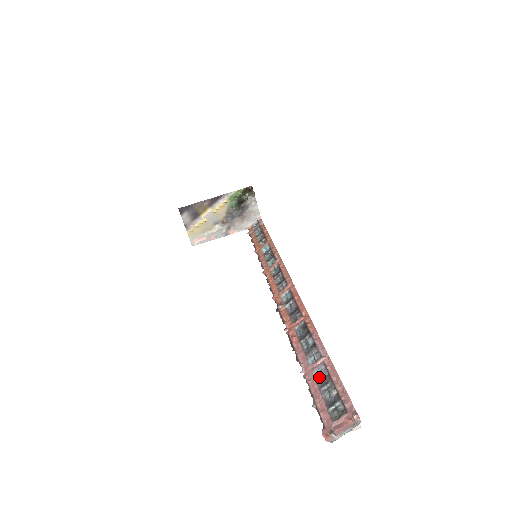
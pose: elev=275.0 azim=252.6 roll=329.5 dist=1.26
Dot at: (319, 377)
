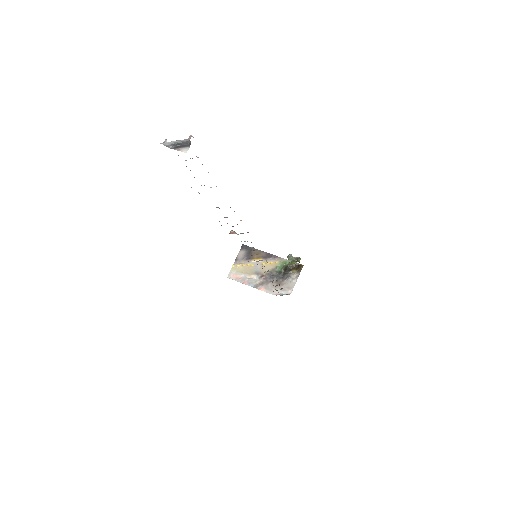
Dot at: occluded
